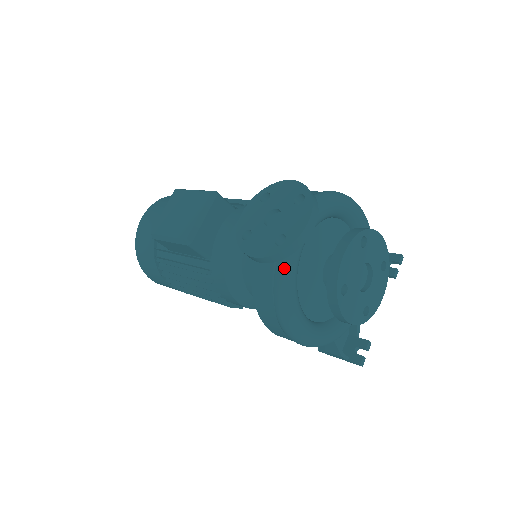
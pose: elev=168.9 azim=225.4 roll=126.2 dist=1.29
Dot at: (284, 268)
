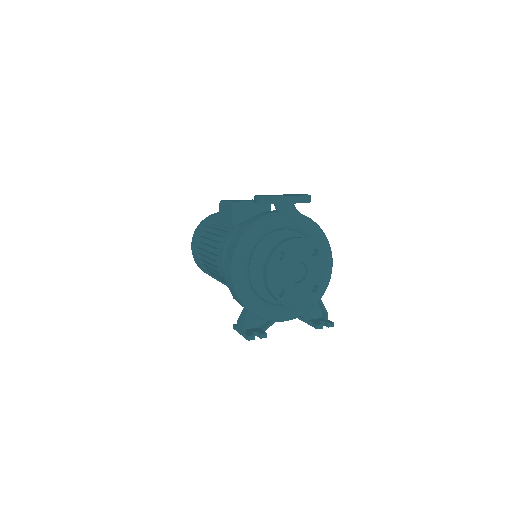
Dot at: (264, 221)
